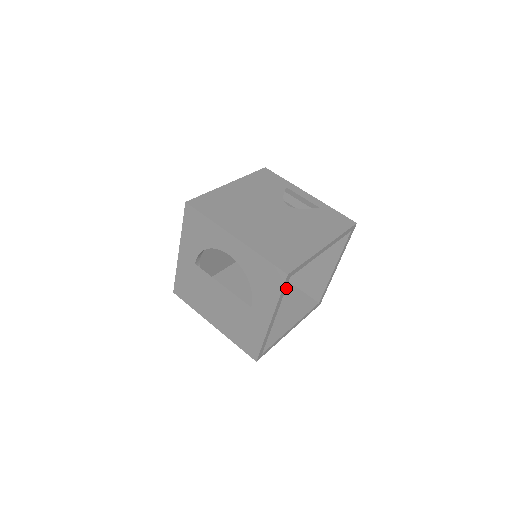
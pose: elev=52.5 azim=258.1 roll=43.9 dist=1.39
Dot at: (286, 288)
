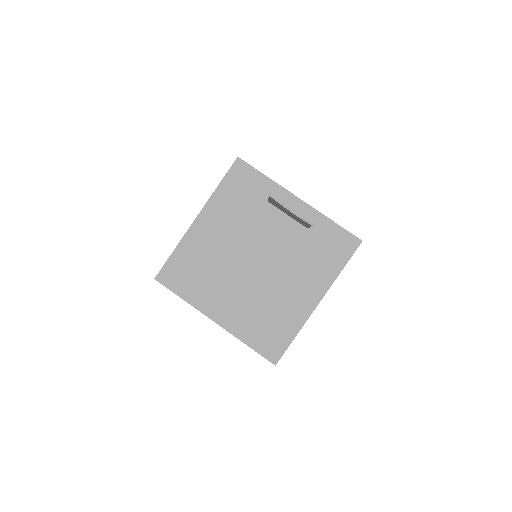
Dot at: occluded
